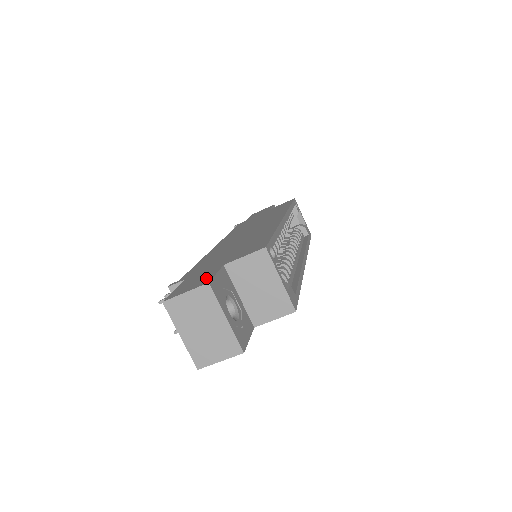
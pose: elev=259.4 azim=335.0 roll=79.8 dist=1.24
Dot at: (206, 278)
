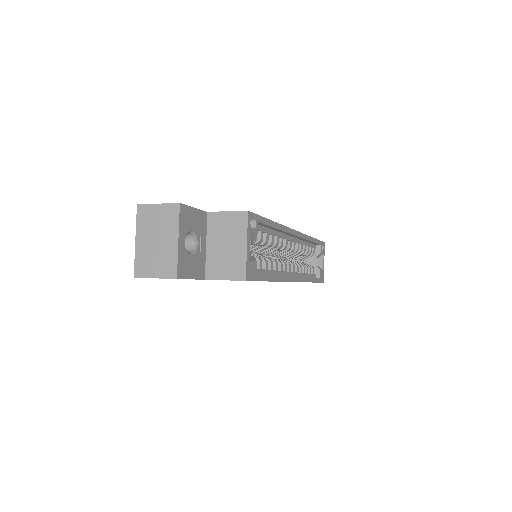
Dot at: occluded
